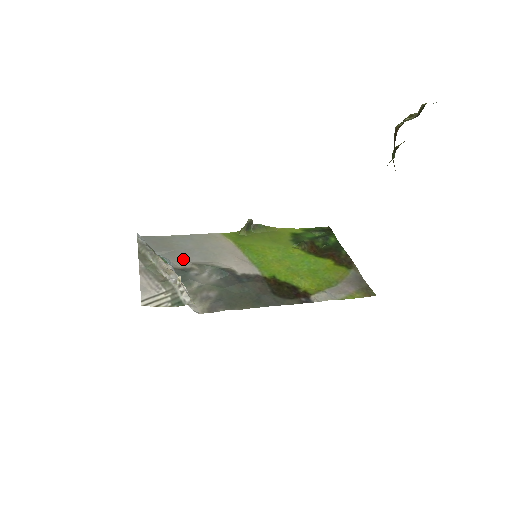
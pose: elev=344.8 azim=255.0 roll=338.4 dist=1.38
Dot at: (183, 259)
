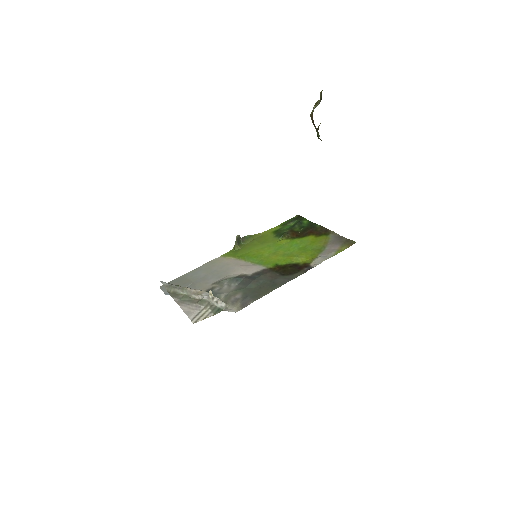
Dot at: (203, 285)
